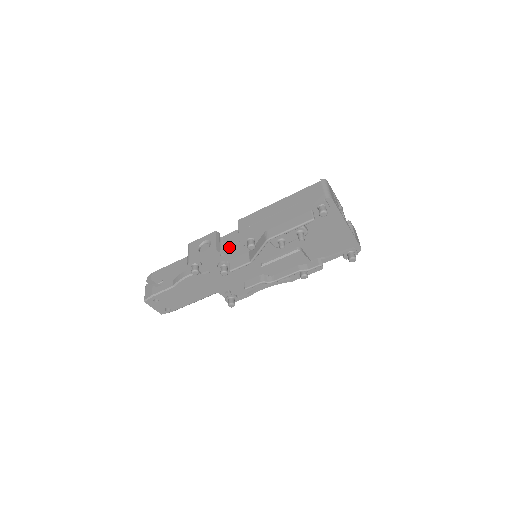
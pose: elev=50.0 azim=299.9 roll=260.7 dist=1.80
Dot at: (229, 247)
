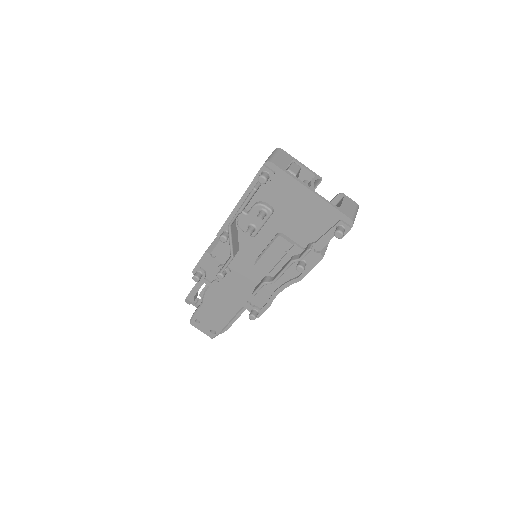
Dot at: (216, 247)
